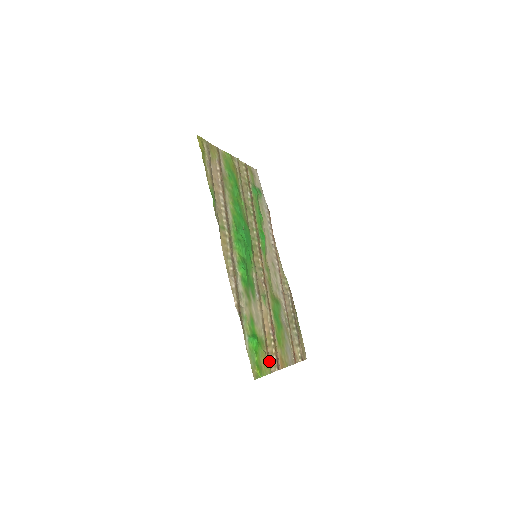
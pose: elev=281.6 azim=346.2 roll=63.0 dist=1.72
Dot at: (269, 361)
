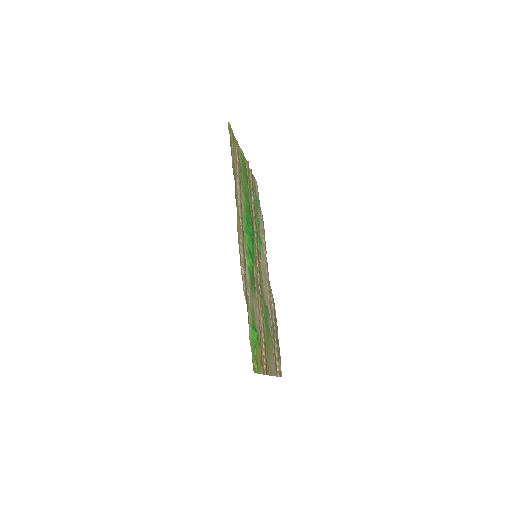
Dot at: (262, 361)
